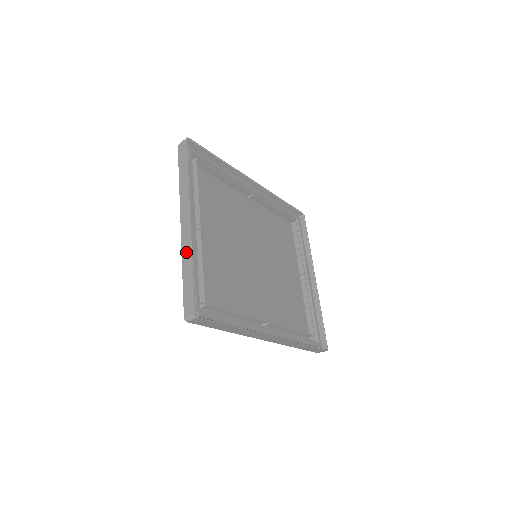
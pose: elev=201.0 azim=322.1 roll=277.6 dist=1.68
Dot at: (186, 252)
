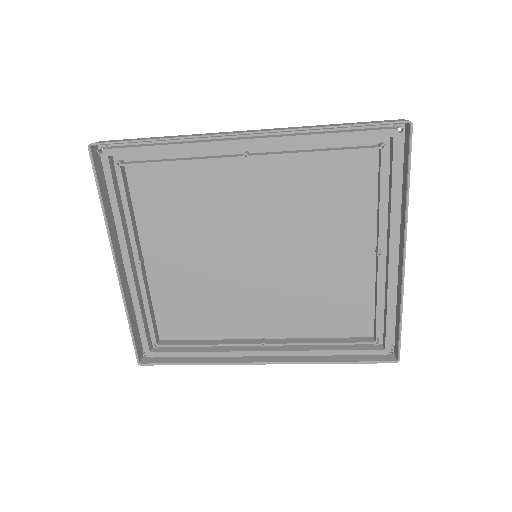
Dot at: (127, 298)
